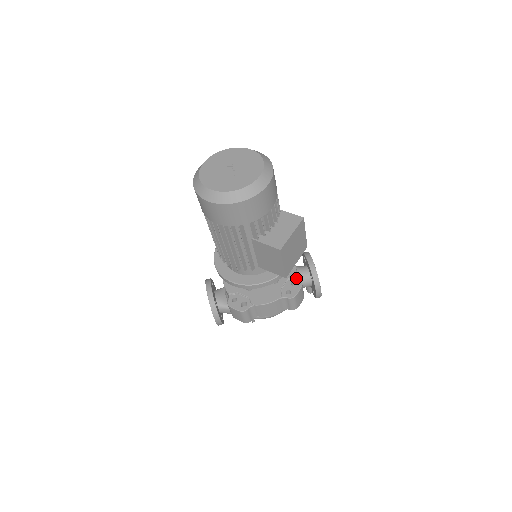
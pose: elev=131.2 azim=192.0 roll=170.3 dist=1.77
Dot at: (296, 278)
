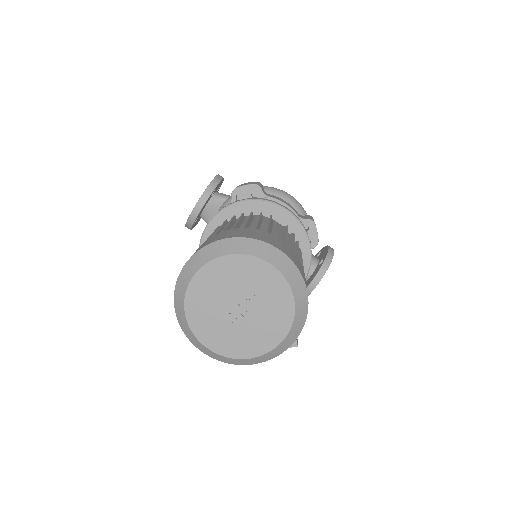
Dot at: occluded
